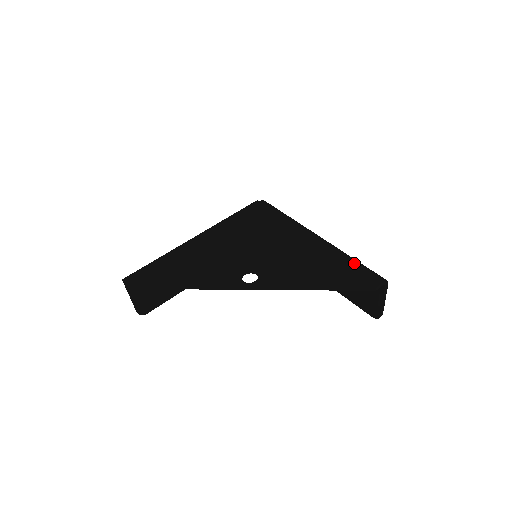
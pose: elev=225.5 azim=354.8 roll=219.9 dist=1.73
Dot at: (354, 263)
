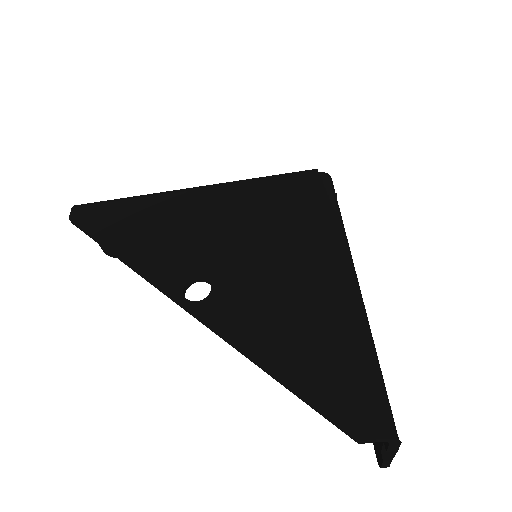
Dot at: (363, 365)
